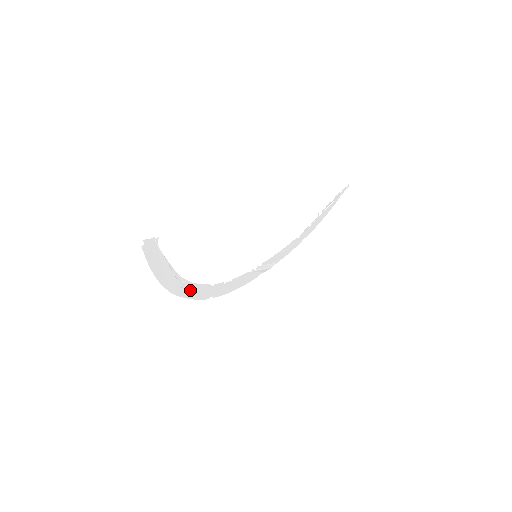
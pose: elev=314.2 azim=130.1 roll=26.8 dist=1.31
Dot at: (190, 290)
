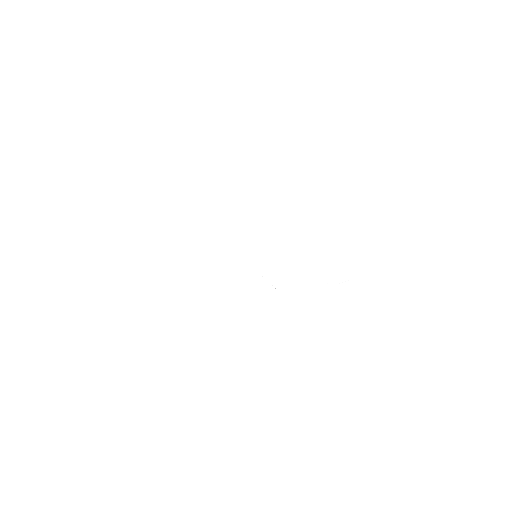
Dot at: (177, 227)
